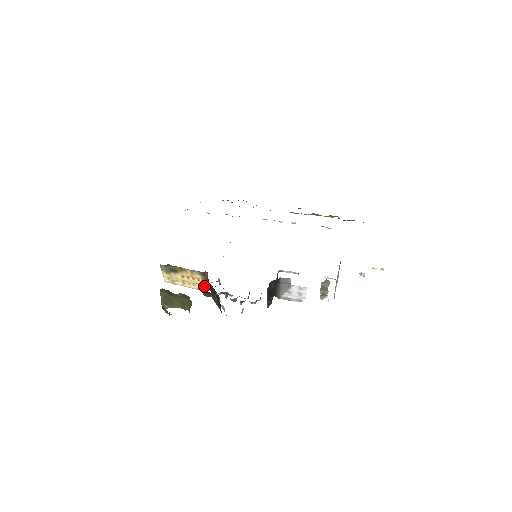
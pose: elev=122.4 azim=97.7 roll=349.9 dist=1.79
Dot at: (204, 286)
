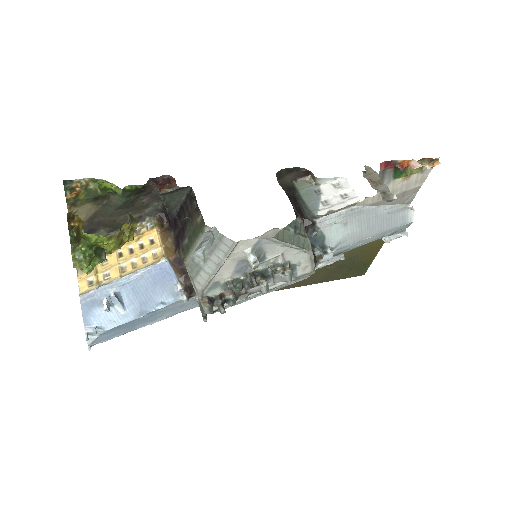
Dot at: (164, 250)
